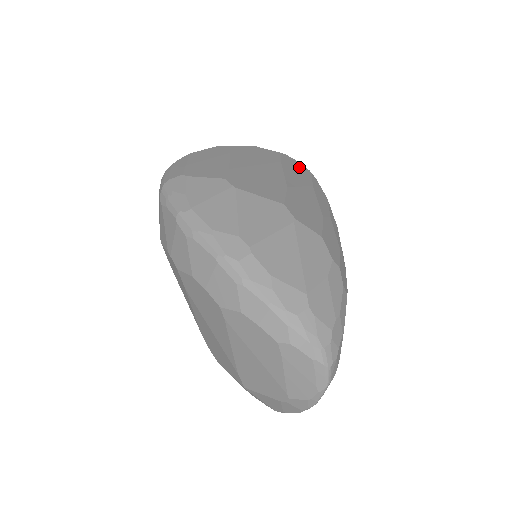
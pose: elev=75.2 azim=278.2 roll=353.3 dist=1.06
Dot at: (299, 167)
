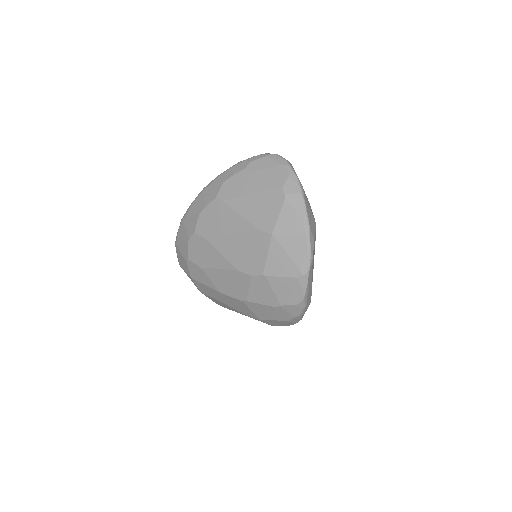
Dot at: occluded
